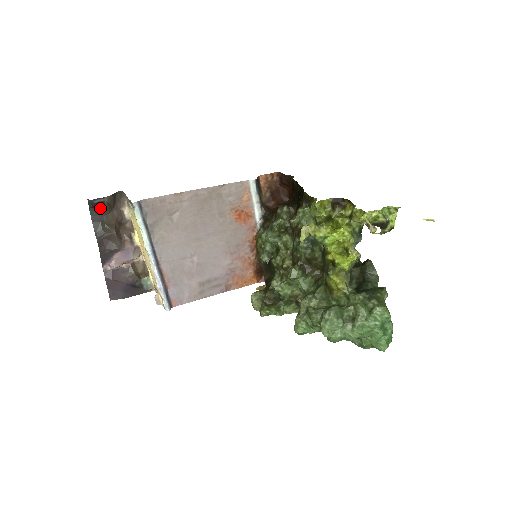
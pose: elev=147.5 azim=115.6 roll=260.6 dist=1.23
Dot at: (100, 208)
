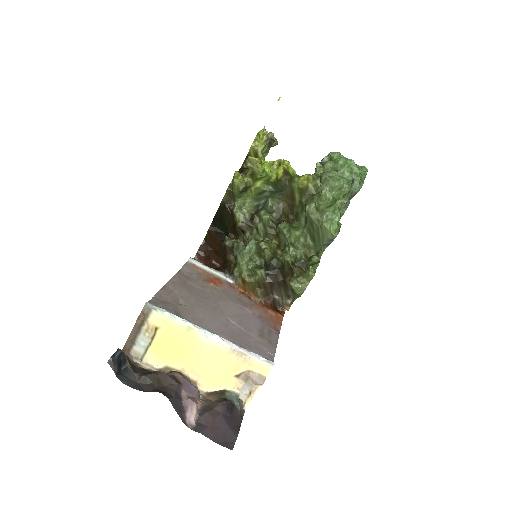
Dot at: (124, 369)
